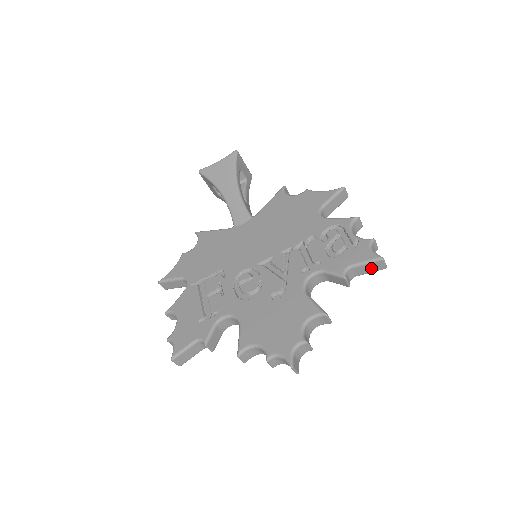
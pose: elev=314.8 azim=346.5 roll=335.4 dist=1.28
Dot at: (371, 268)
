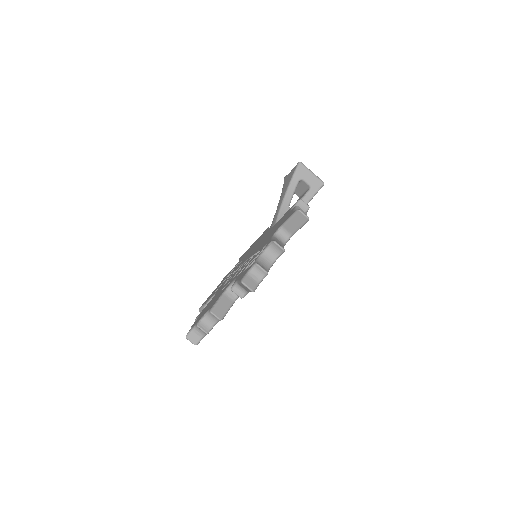
Dot at: (246, 288)
